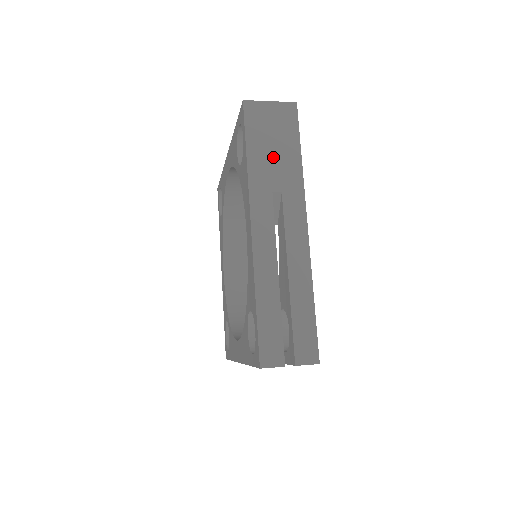
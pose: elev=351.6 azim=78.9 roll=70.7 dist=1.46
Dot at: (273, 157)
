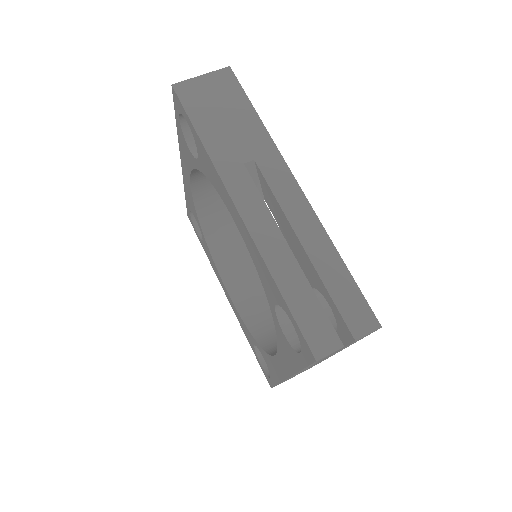
Dot at: (229, 128)
